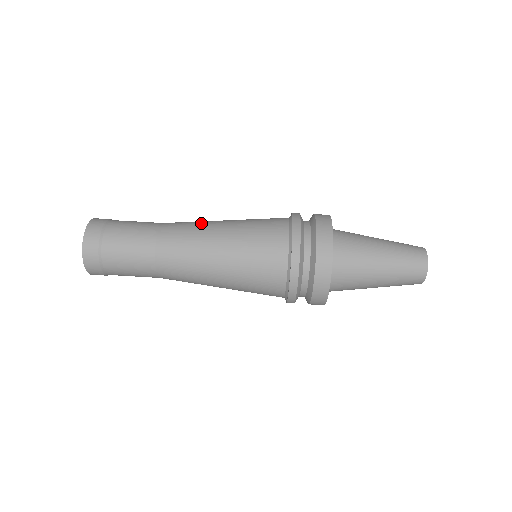
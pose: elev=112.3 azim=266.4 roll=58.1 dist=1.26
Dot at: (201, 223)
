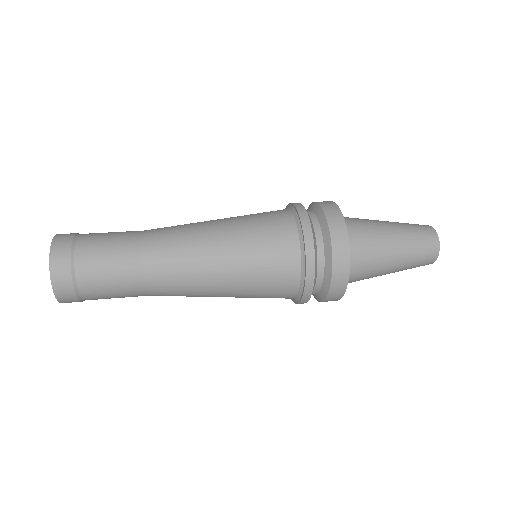
Dot at: occluded
